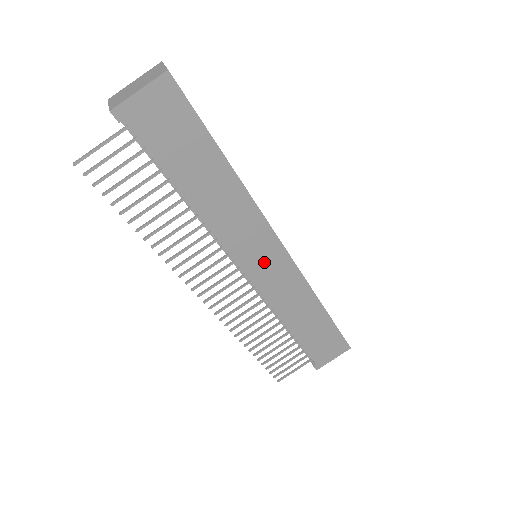
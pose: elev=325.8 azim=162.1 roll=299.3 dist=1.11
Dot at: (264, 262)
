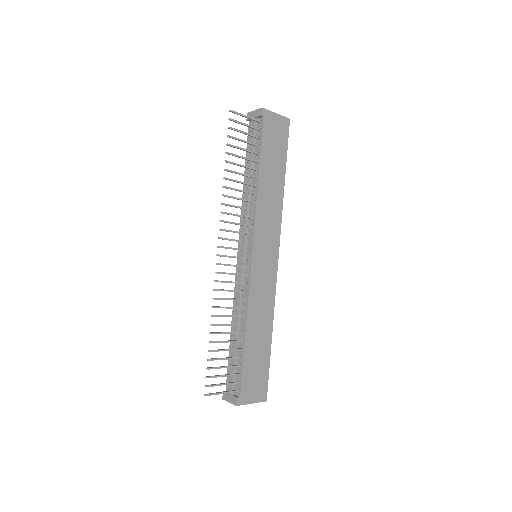
Dot at: (265, 257)
